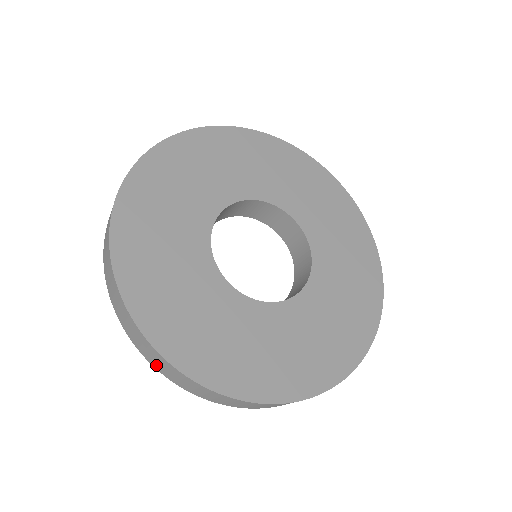
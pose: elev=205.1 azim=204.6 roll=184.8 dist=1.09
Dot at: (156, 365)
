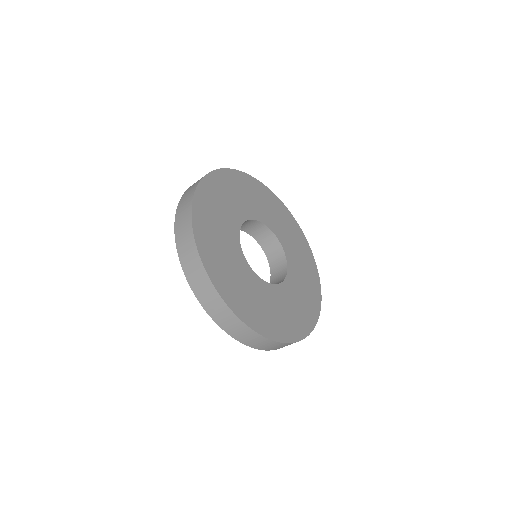
Dot at: (213, 313)
